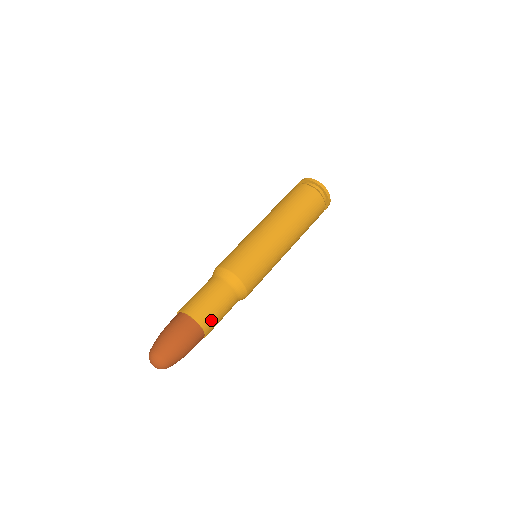
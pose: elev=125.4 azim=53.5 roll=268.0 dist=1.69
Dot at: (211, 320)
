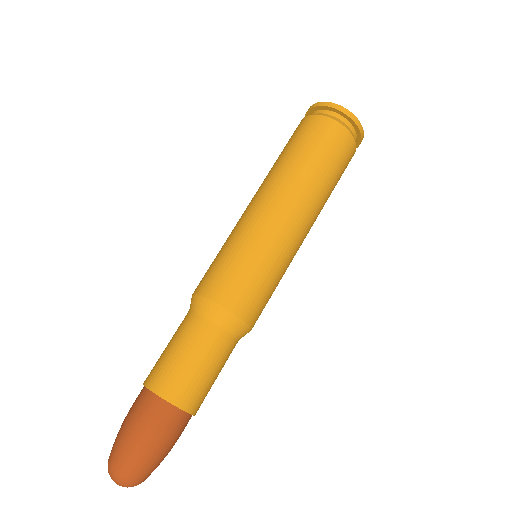
Dot at: (195, 392)
